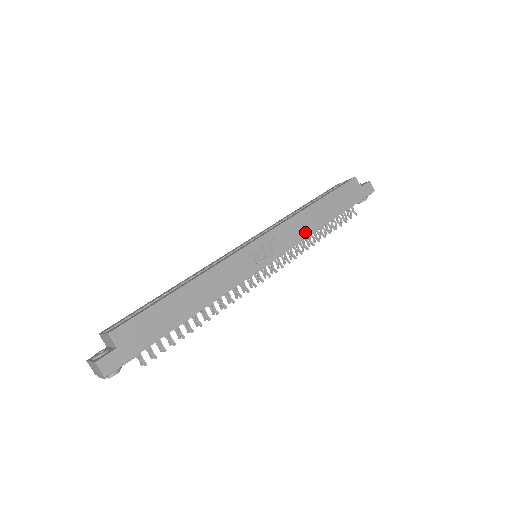
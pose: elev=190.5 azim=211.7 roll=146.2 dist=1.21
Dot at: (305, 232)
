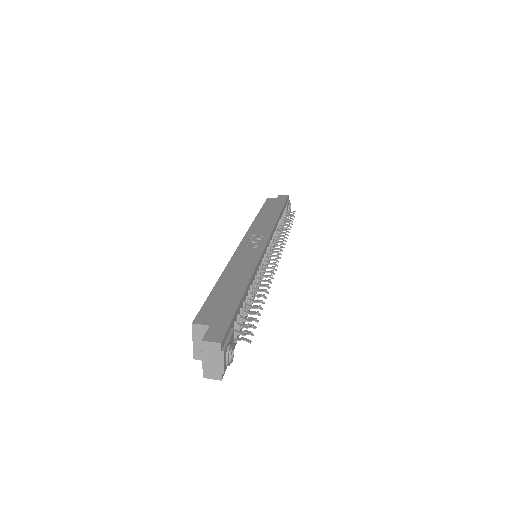
Dot at: (270, 225)
